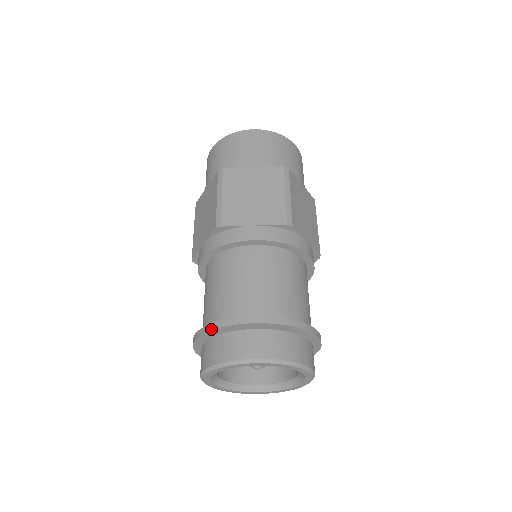
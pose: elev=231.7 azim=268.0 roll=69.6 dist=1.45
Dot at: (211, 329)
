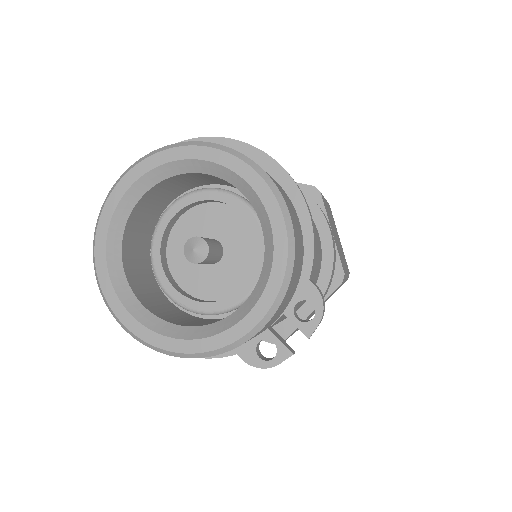
Dot at: occluded
